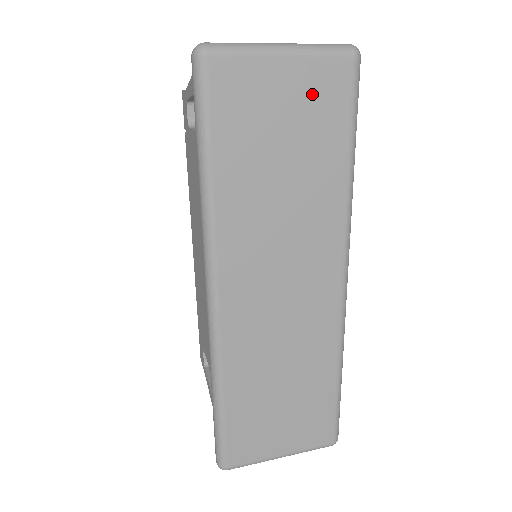
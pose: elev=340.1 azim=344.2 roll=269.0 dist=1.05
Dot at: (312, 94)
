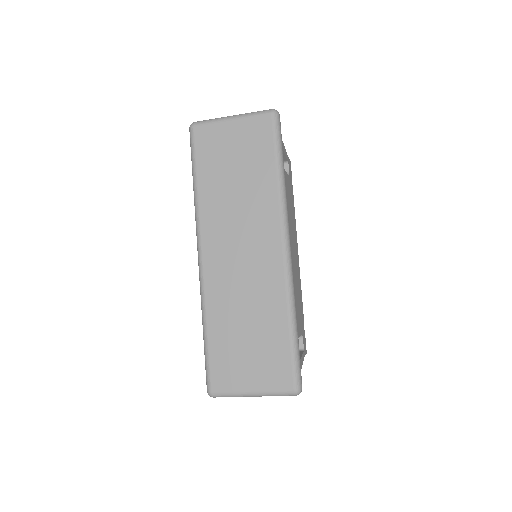
Dot at: (249, 136)
